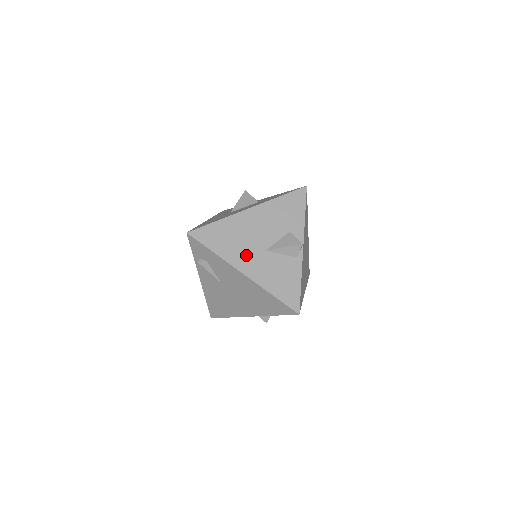
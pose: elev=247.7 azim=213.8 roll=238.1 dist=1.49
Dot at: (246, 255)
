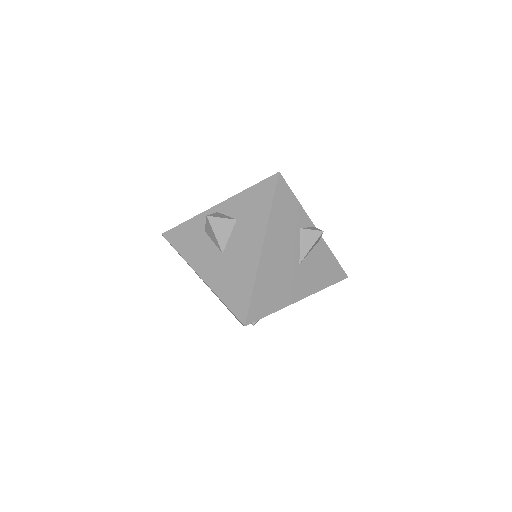
Dot at: (292, 285)
